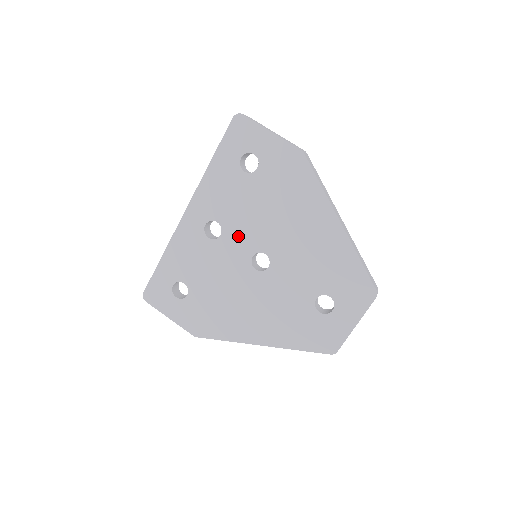
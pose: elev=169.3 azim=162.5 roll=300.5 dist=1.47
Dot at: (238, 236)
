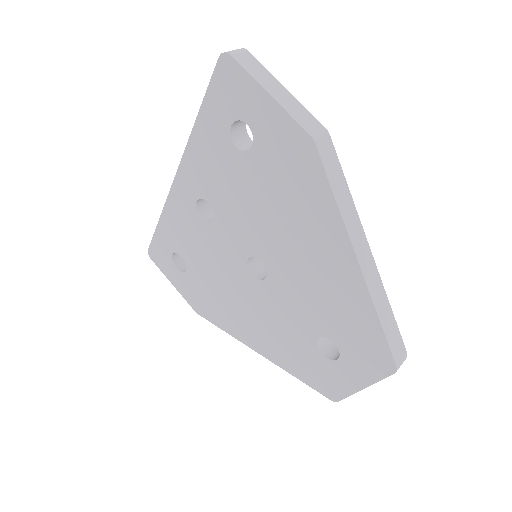
Dot at: (232, 229)
